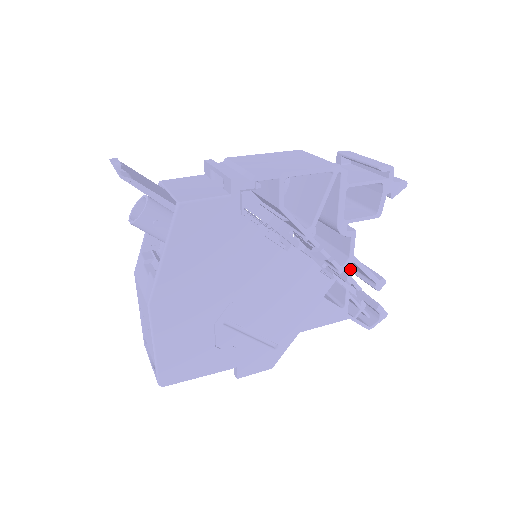
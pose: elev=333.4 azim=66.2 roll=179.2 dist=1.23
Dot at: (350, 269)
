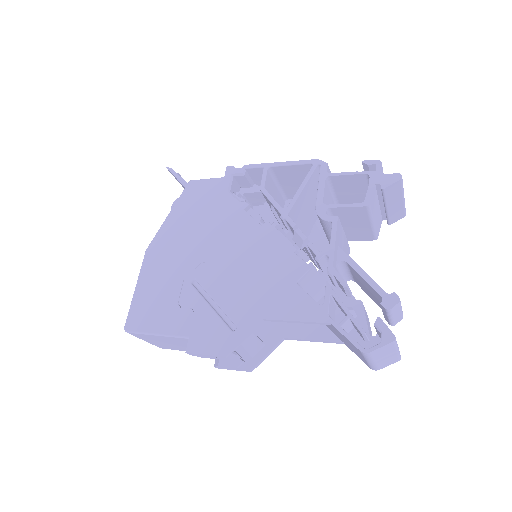
Dot at: (331, 257)
